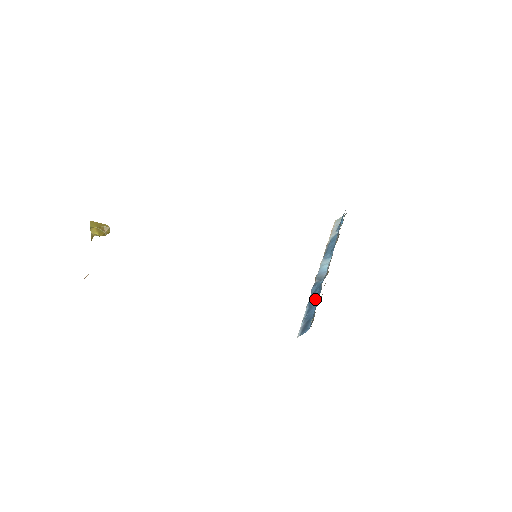
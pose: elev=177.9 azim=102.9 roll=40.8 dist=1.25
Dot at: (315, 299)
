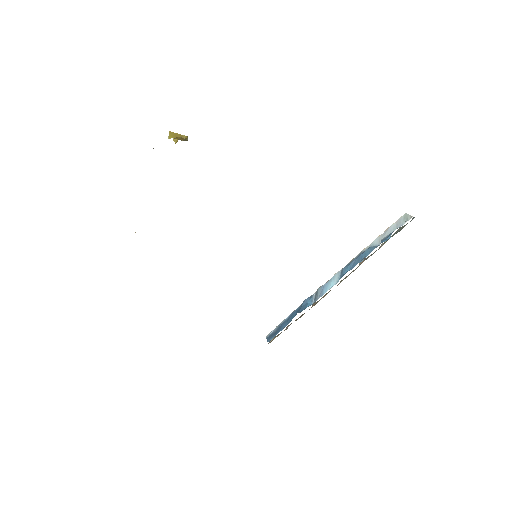
Dot at: (291, 319)
